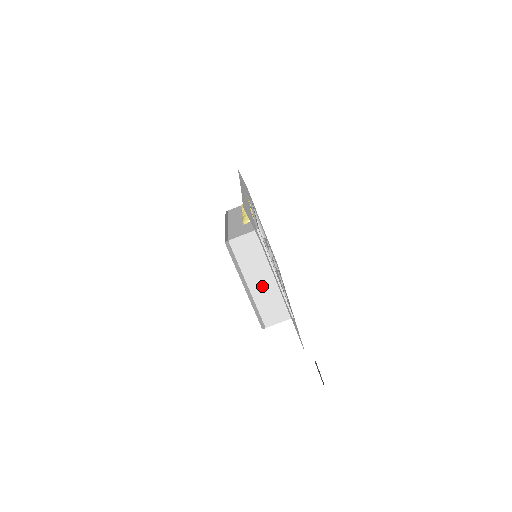
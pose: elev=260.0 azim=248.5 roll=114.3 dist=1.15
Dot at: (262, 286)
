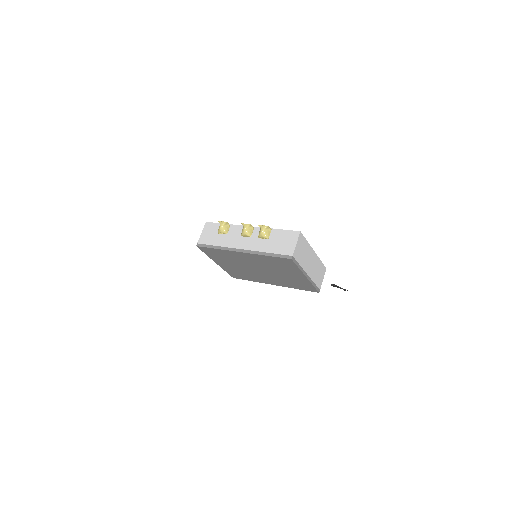
Dot at: (312, 266)
